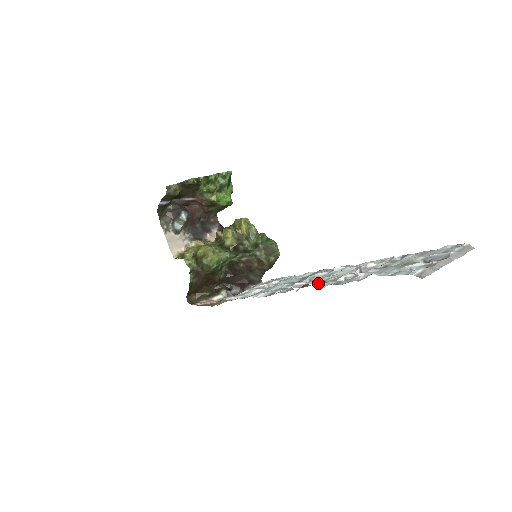
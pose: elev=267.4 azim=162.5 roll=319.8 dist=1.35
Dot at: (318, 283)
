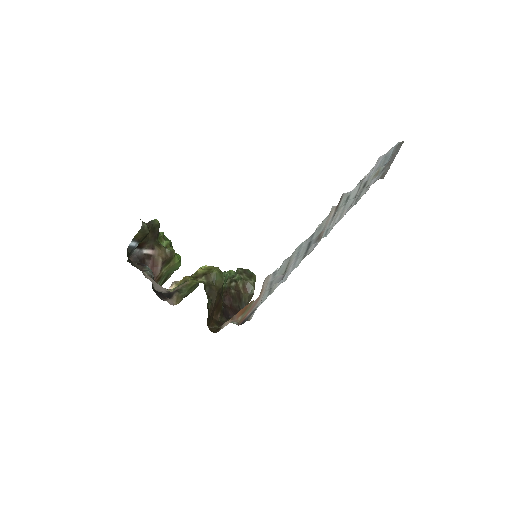
Dot at: (346, 195)
